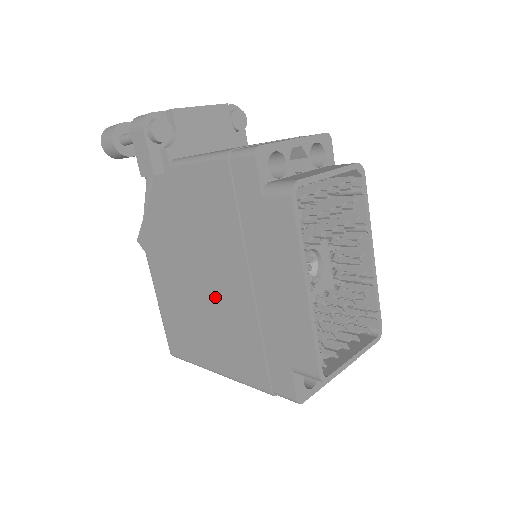
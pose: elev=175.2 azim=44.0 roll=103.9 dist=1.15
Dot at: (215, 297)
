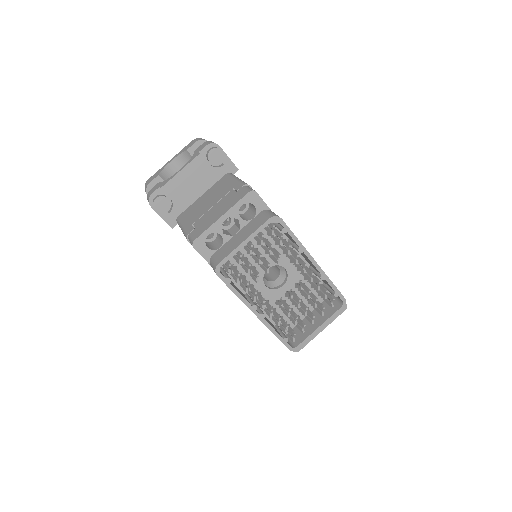
Dot at: occluded
